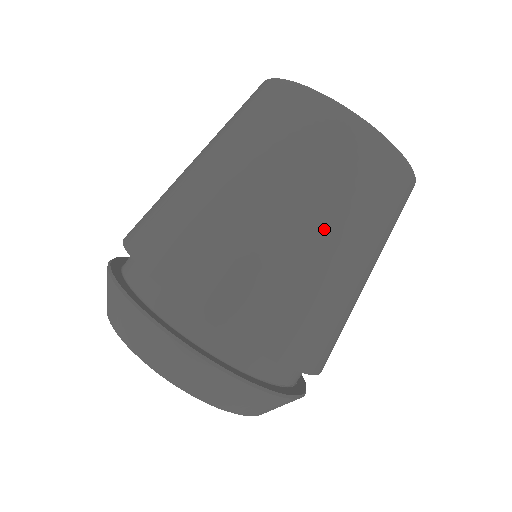
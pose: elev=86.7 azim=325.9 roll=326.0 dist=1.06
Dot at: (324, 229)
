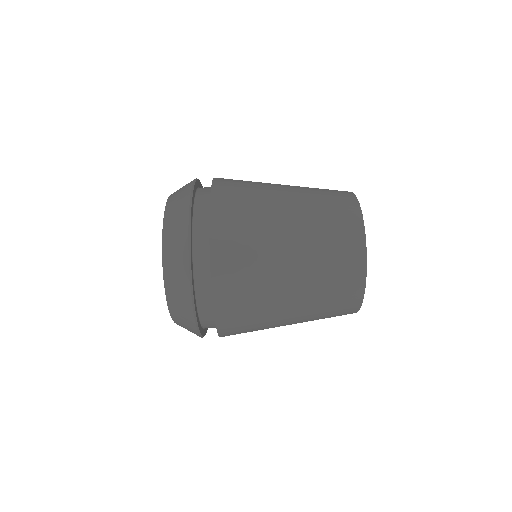
Dot at: (297, 310)
